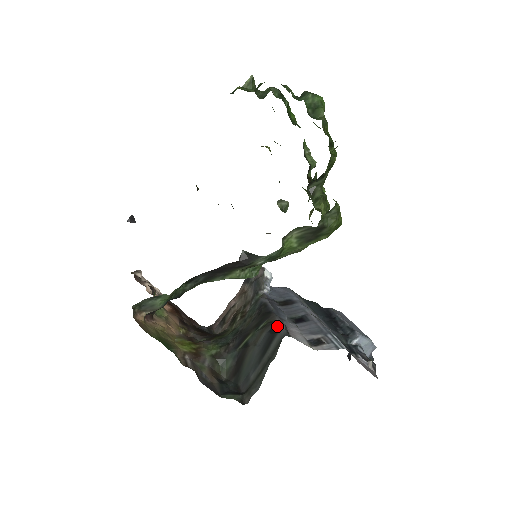
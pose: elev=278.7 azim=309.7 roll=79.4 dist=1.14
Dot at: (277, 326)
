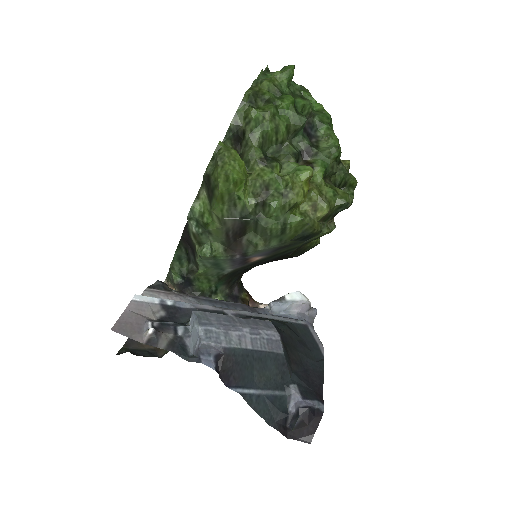
Dot at: (165, 287)
